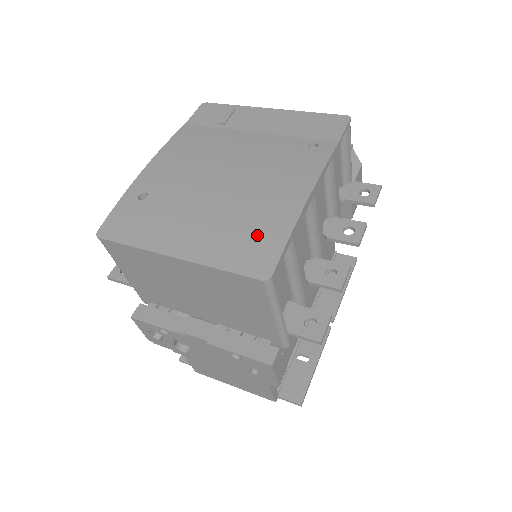
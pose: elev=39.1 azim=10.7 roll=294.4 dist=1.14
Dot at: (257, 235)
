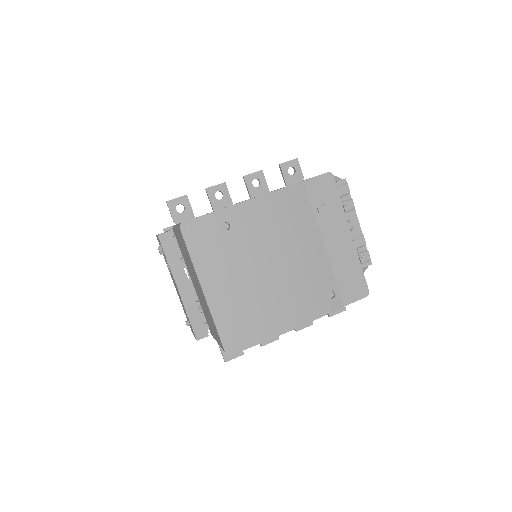
Dot at: (248, 326)
